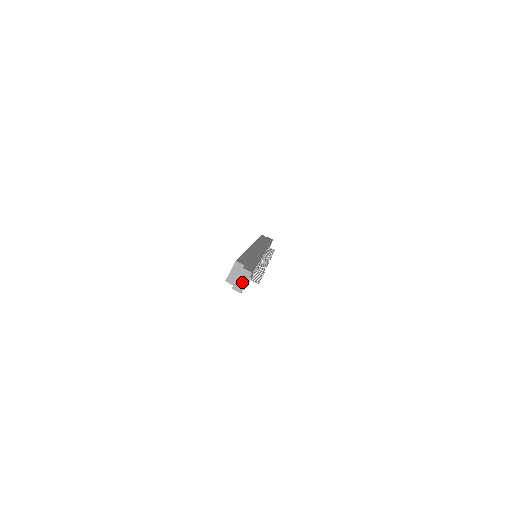
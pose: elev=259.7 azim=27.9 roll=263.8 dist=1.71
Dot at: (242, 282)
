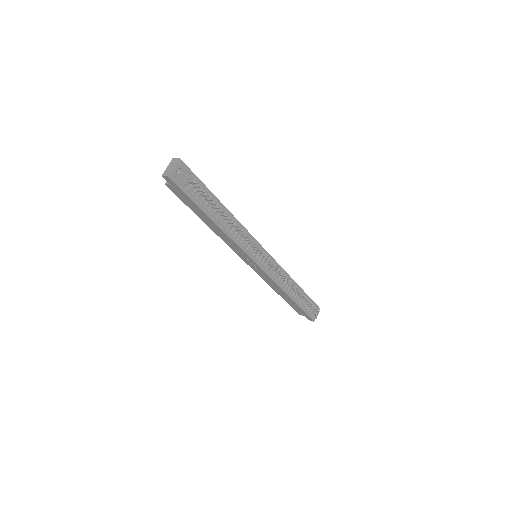
Dot at: (170, 168)
